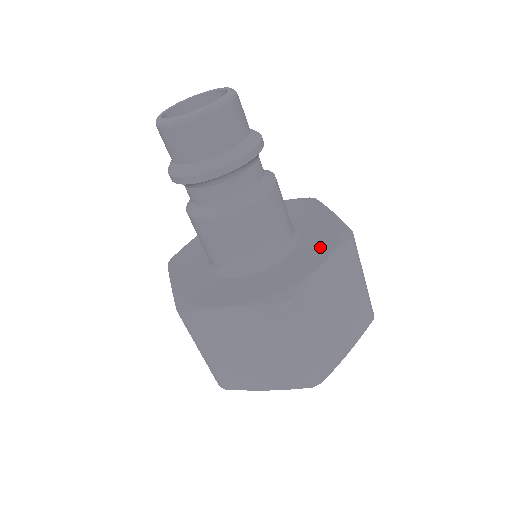
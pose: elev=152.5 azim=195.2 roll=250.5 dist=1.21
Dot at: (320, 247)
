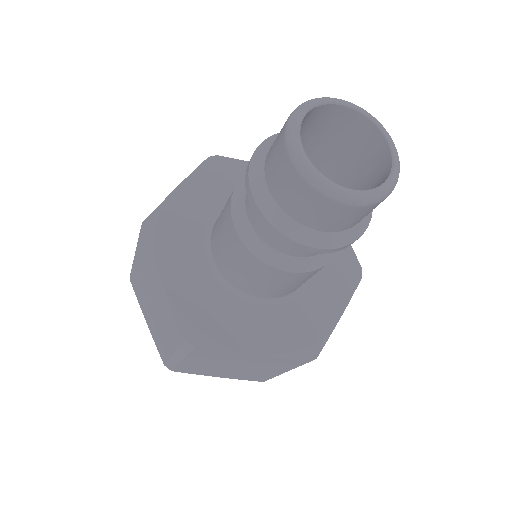
Dot at: (338, 286)
